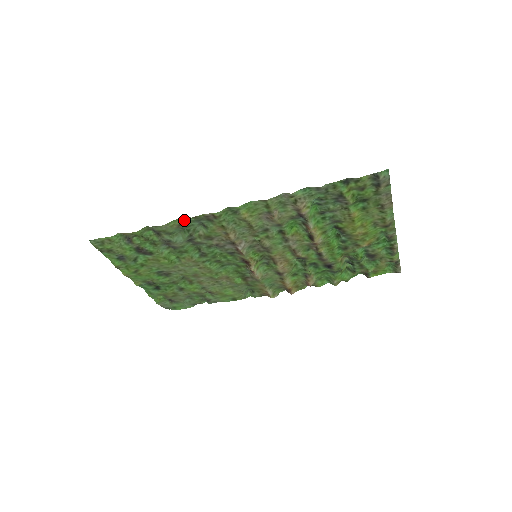
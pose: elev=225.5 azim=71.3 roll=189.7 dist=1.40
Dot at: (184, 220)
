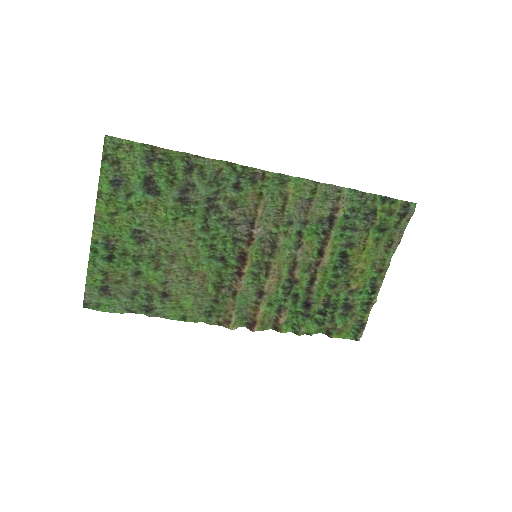
Dot at: (230, 166)
